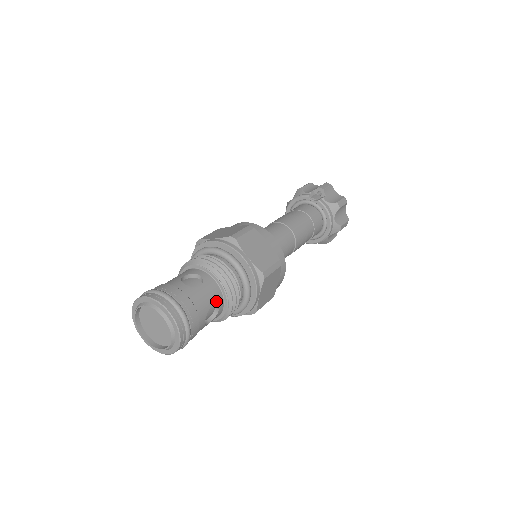
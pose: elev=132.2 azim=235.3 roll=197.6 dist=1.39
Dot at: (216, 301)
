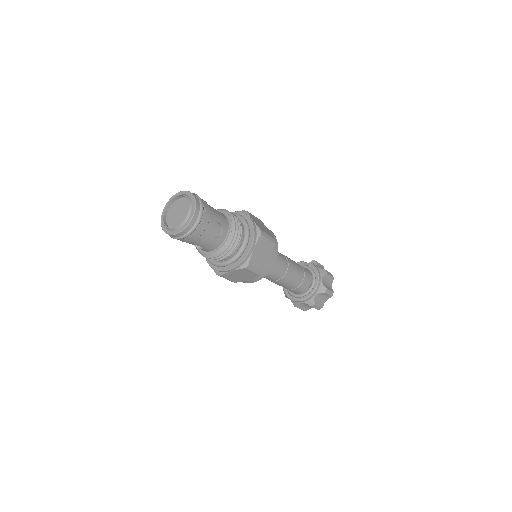
Dot at: (224, 224)
